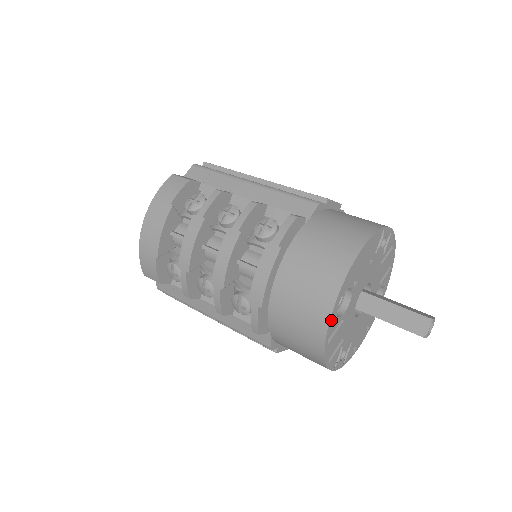
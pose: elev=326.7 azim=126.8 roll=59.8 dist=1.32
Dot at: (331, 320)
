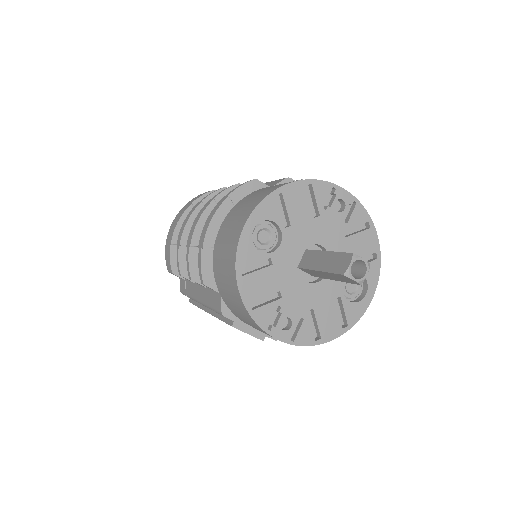
Dot at: (242, 243)
